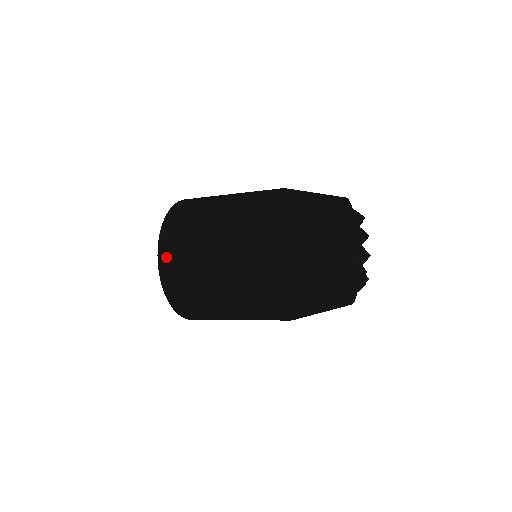
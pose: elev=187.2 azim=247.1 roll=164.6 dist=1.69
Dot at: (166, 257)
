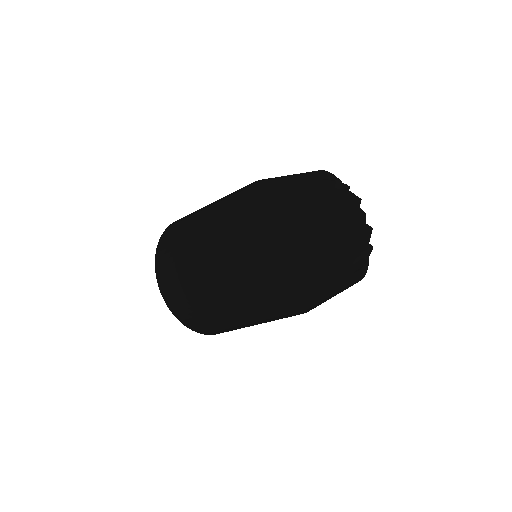
Dot at: (167, 233)
